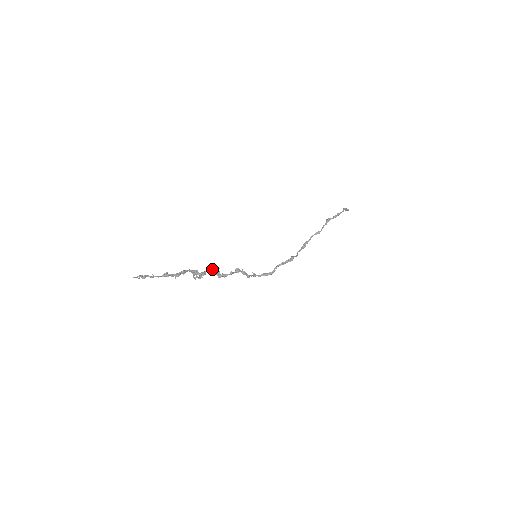
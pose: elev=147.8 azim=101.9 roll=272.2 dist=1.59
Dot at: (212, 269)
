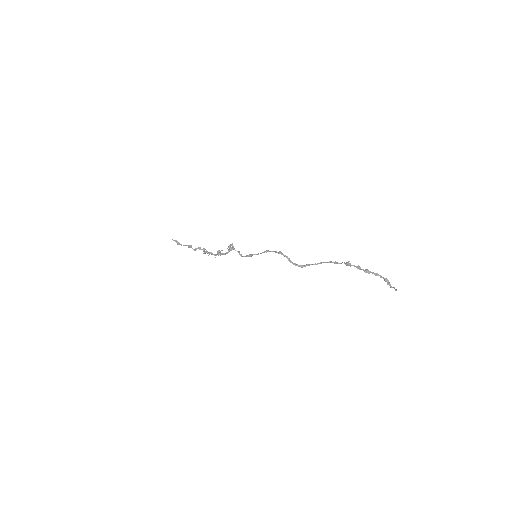
Dot at: occluded
